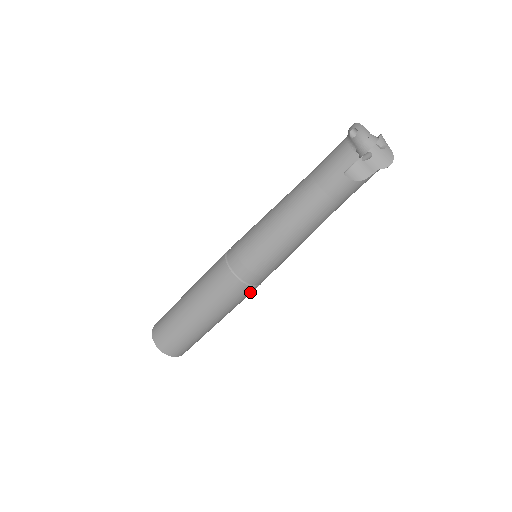
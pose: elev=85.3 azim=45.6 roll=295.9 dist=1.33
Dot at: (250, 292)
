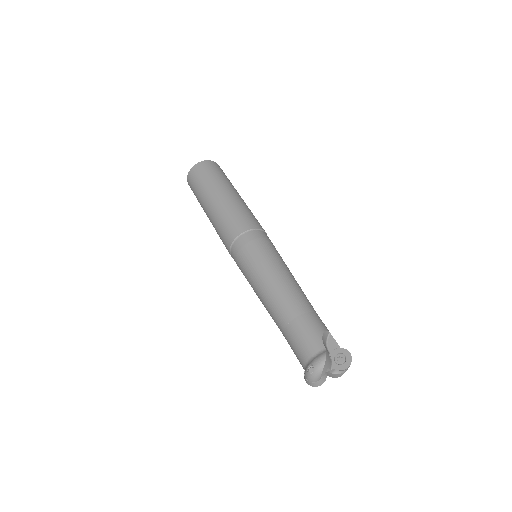
Dot at: occluded
